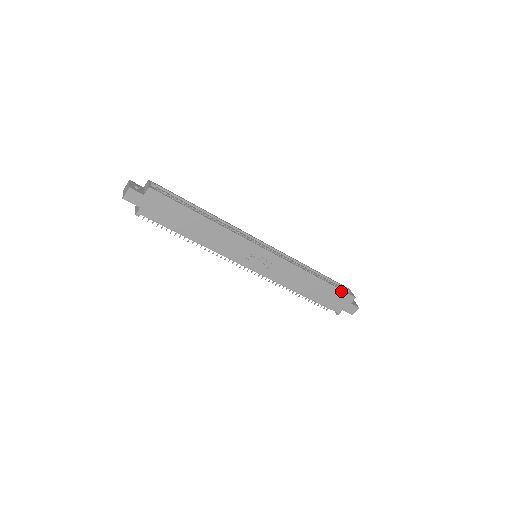
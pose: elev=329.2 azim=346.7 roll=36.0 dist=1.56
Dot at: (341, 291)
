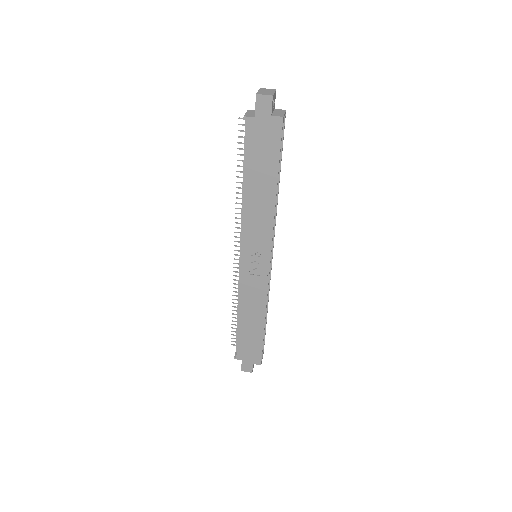
Dot at: (261, 350)
